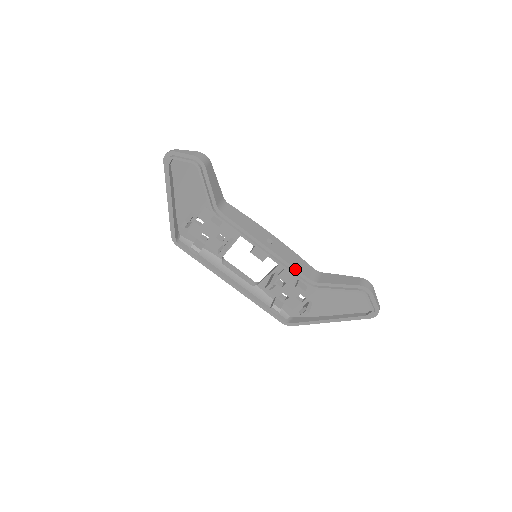
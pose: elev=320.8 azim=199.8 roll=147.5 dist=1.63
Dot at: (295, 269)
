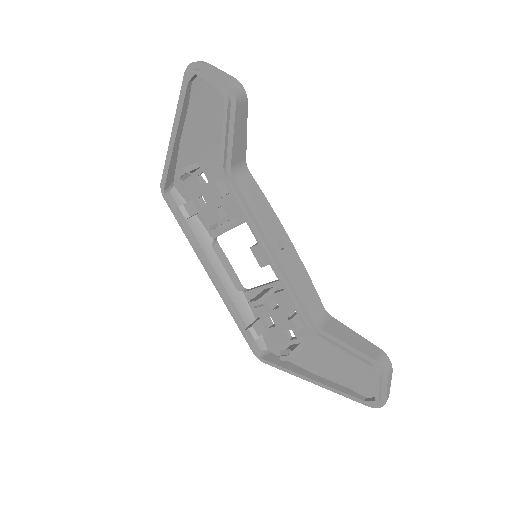
Dot at: (298, 297)
